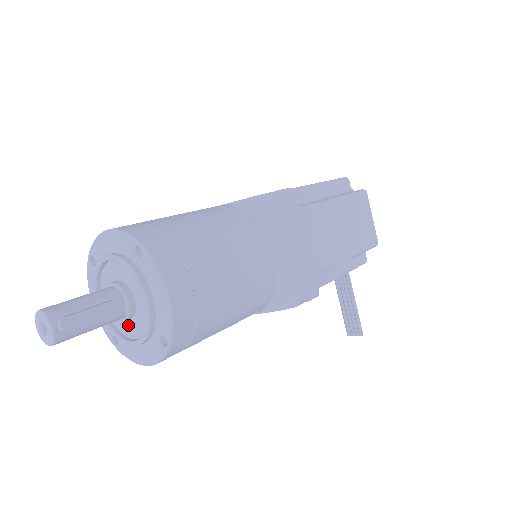
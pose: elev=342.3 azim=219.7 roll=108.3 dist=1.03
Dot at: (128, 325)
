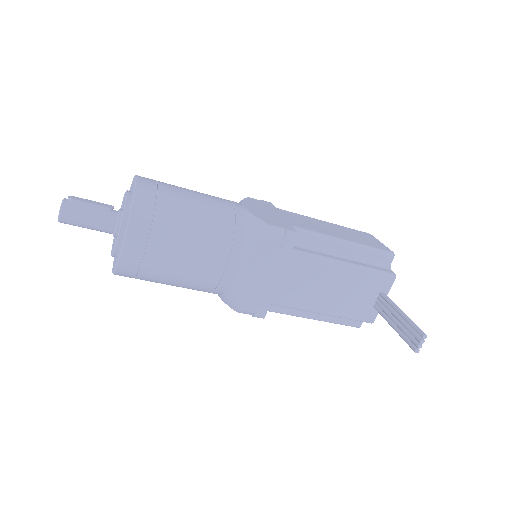
Dot at: occluded
